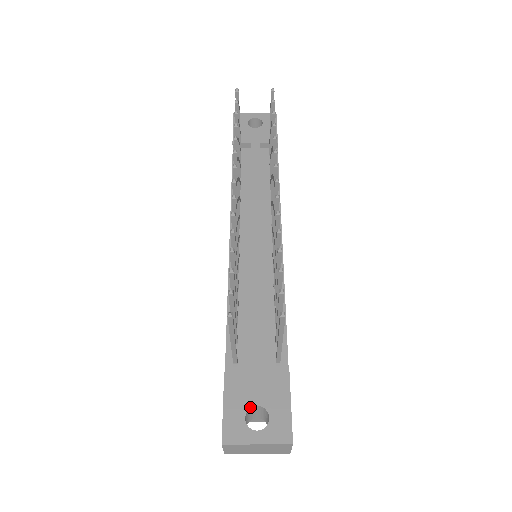
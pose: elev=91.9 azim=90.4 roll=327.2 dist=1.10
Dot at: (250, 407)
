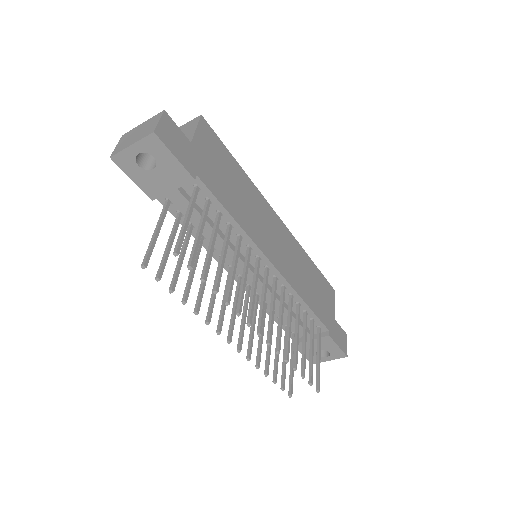
Dot at: occluded
